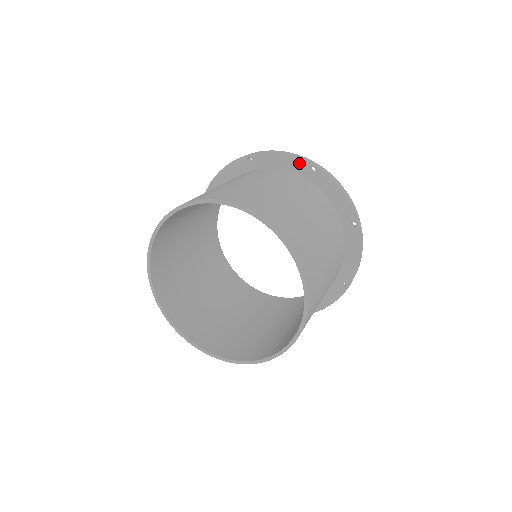
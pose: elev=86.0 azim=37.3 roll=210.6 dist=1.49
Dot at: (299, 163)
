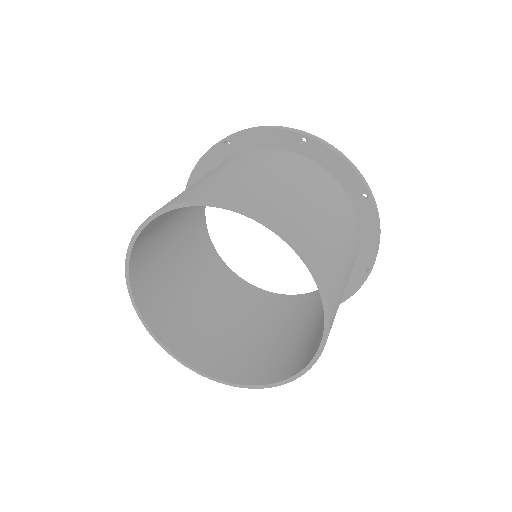
Dot at: (286, 136)
